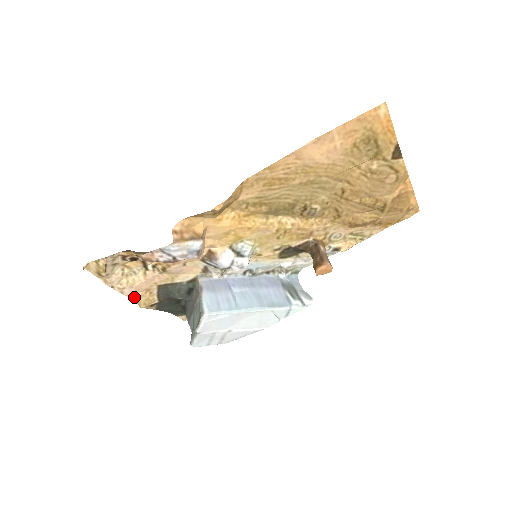
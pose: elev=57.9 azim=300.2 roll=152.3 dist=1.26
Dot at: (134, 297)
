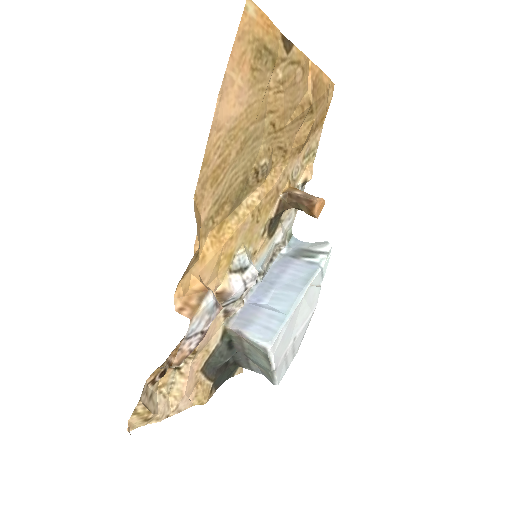
Dot at: (191, 403)
